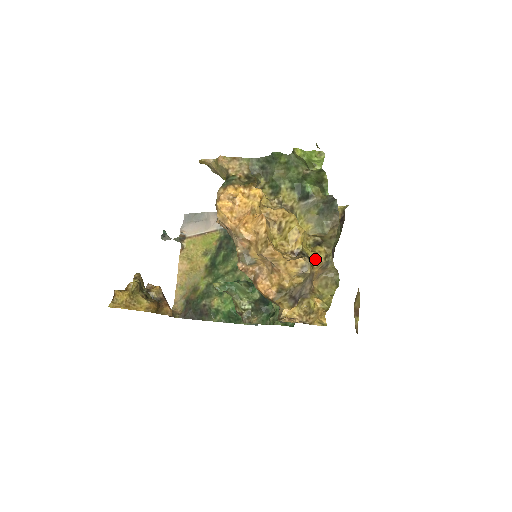
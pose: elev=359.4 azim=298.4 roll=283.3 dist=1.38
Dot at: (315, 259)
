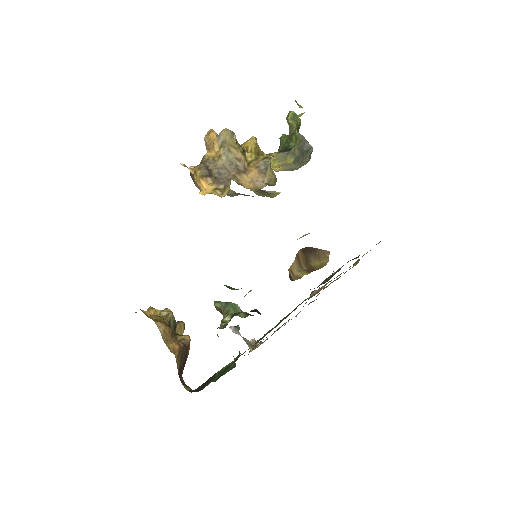
Dot at: (254, 160)
